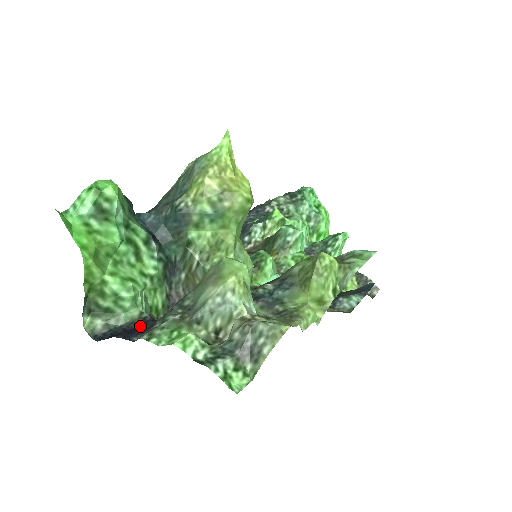
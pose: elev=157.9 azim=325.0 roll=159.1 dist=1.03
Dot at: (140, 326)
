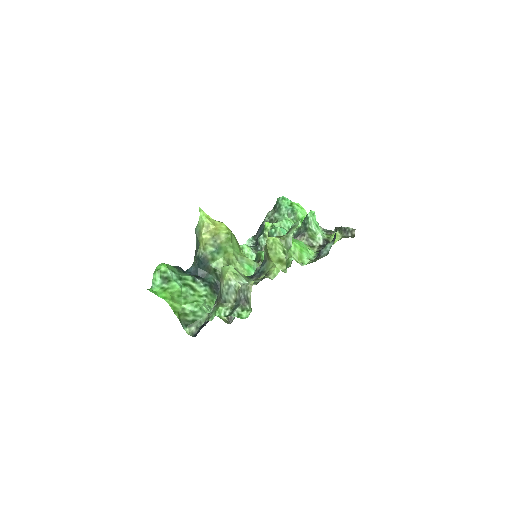
Dot at: occluded
